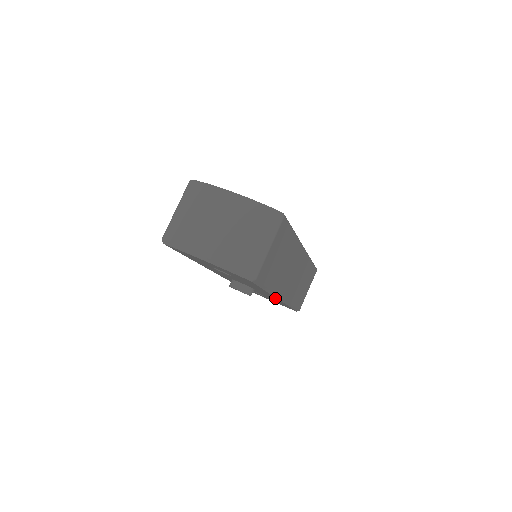
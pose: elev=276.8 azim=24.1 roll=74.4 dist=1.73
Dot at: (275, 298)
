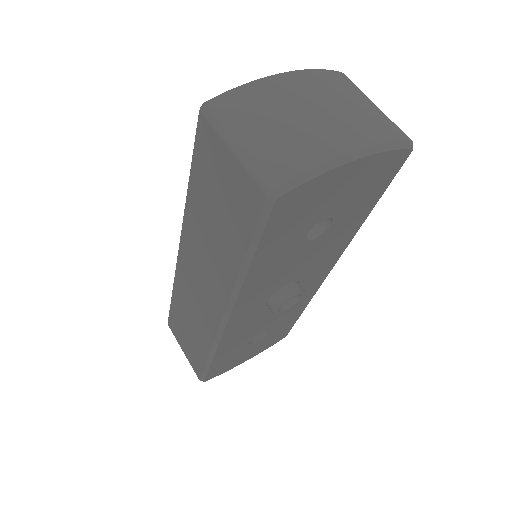
Dot at: (325, 274)
